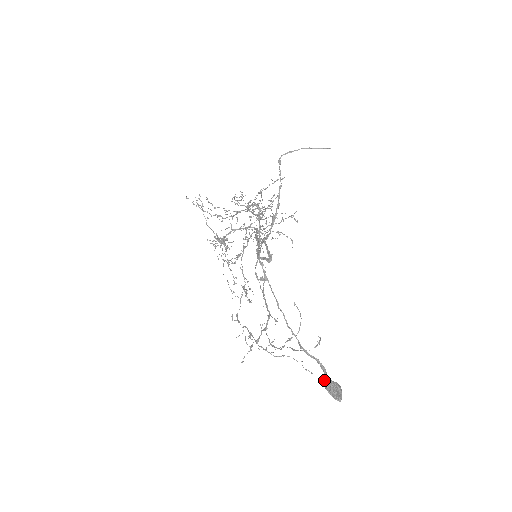
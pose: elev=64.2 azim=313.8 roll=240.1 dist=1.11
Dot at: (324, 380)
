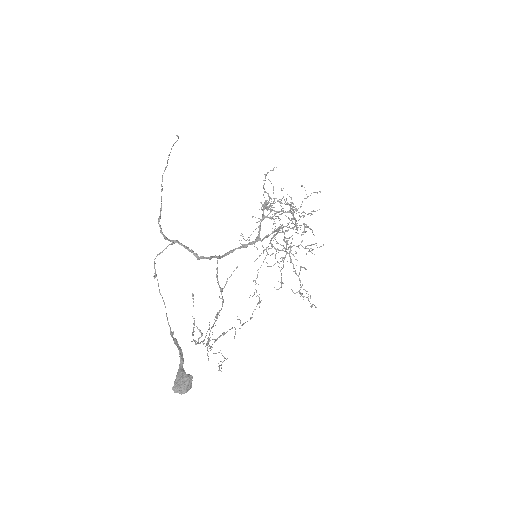
Dot at: (182, 371)
